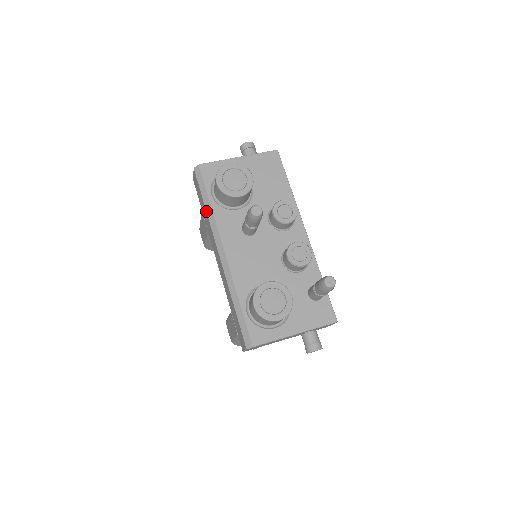
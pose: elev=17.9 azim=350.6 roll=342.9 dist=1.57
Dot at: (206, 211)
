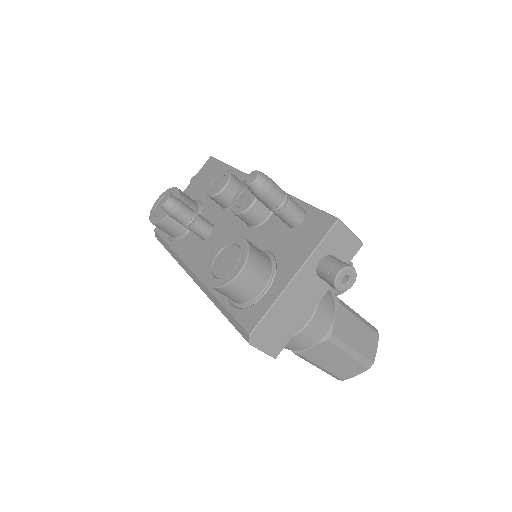
Dot at: occluded
